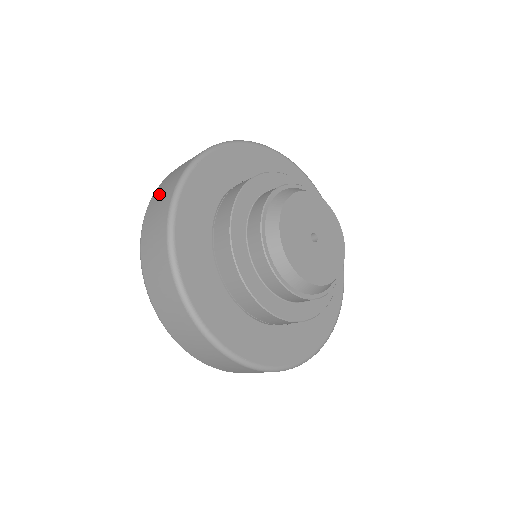
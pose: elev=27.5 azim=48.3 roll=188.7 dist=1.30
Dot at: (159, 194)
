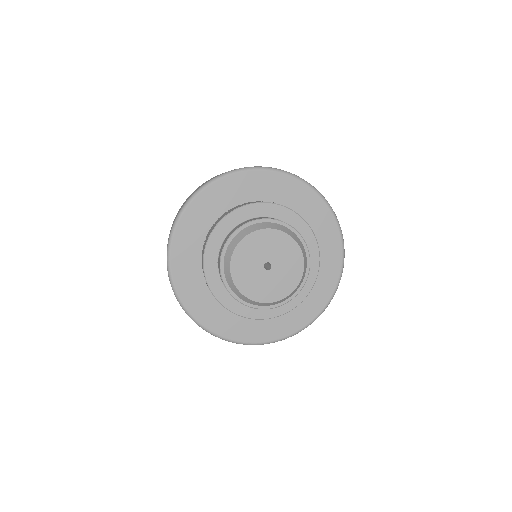
Dot at: occluded
